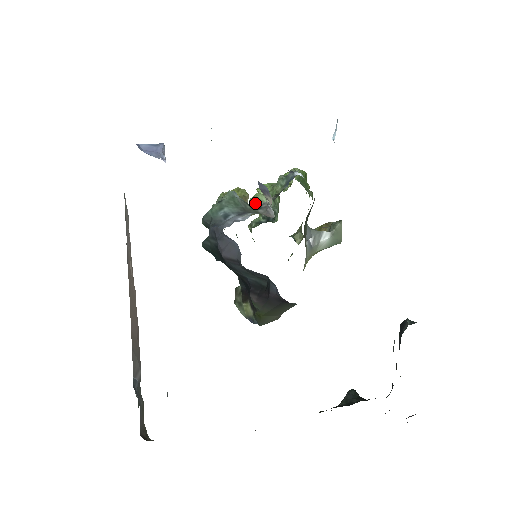
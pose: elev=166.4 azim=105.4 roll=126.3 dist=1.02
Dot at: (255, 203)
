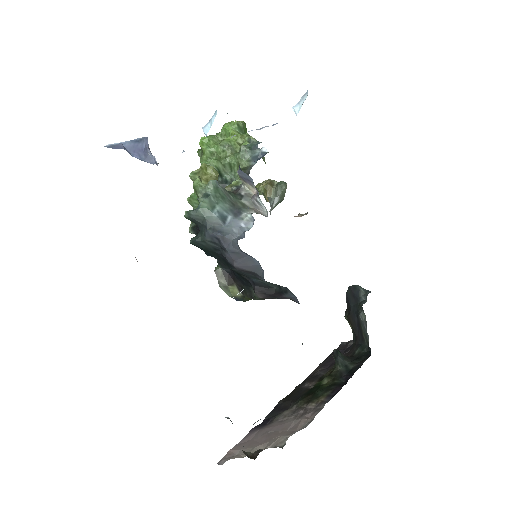
Dot at: occluded
